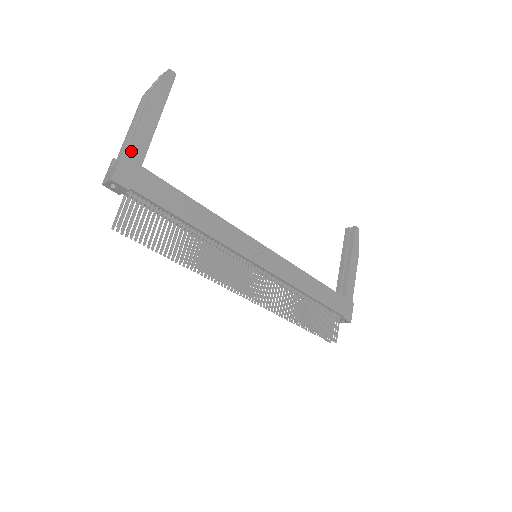
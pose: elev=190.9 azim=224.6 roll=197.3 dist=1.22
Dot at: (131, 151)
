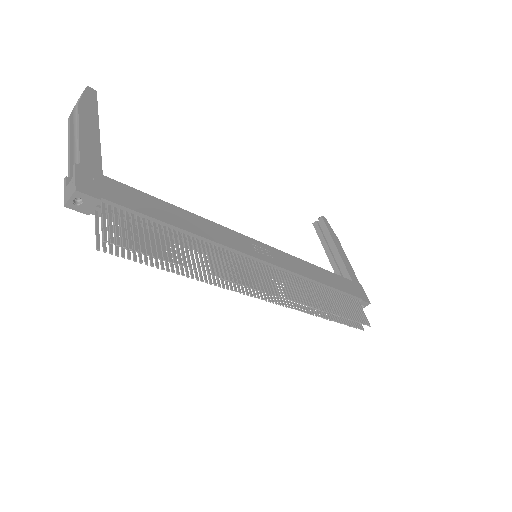
Dot at: (84, 161)
